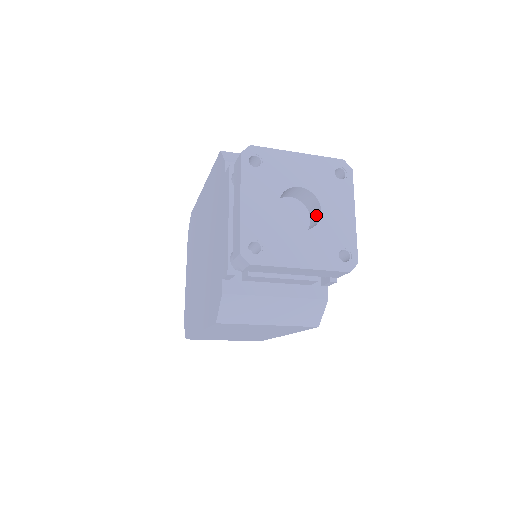
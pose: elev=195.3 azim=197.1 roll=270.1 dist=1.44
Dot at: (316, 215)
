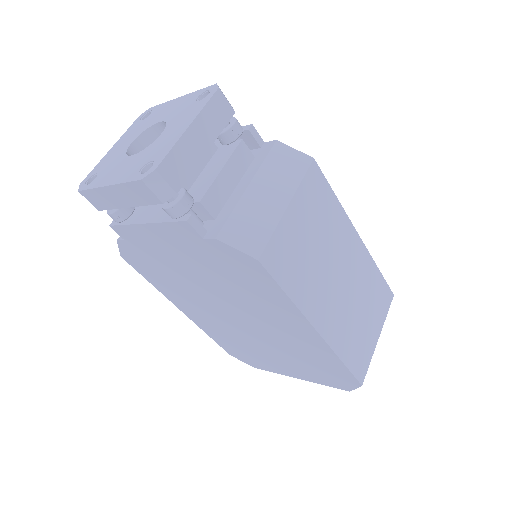
Dot at: occluded
